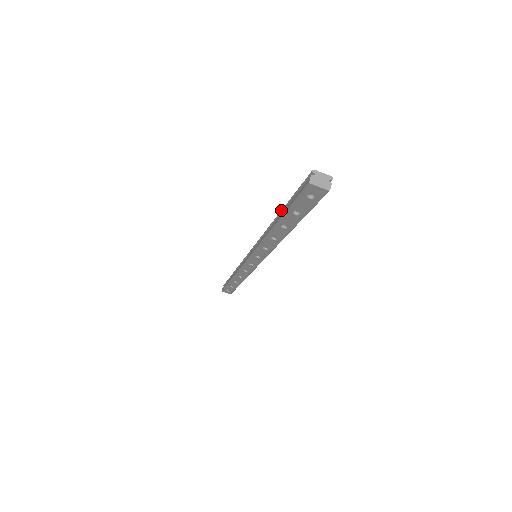
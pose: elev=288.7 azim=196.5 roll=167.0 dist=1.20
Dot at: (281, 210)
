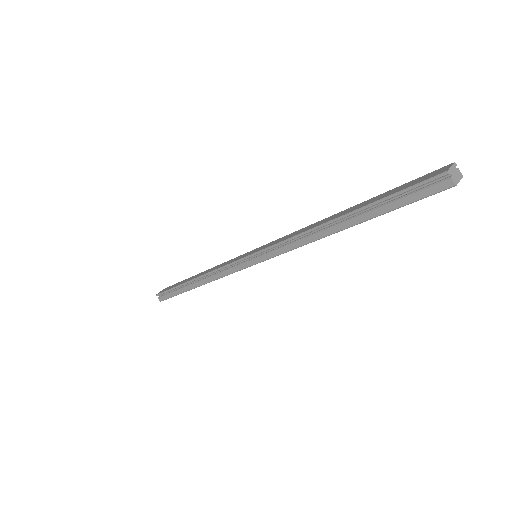
Dot at: (351, 214)
